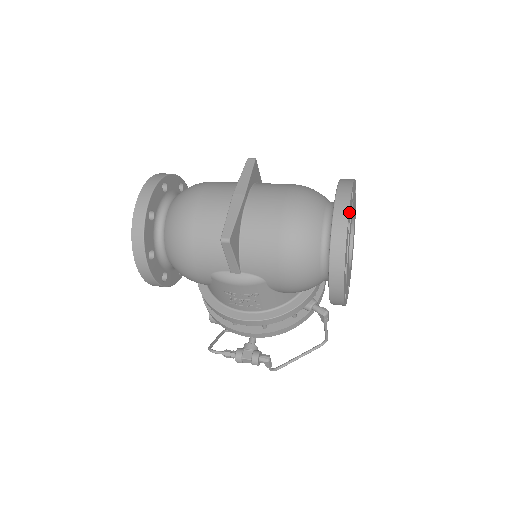
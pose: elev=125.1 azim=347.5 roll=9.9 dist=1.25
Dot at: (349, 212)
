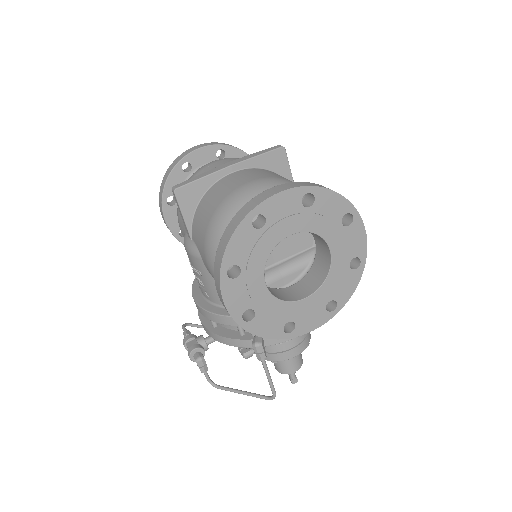
Dot at: (269, 206)
